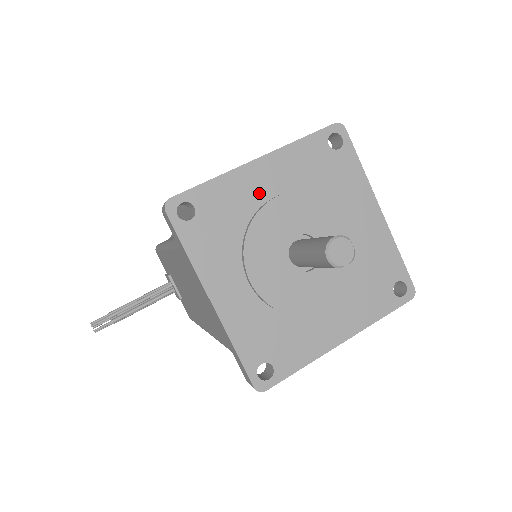
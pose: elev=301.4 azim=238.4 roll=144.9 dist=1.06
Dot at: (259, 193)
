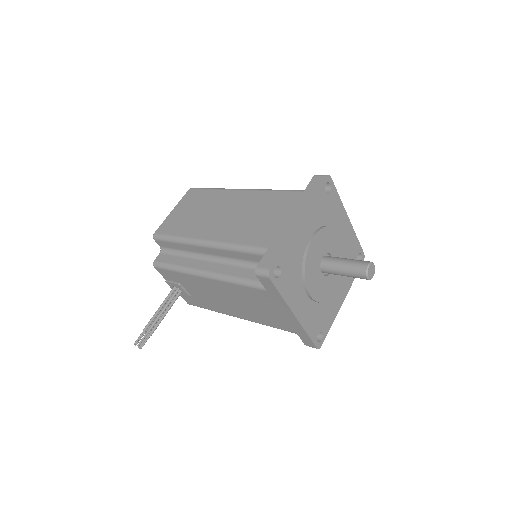
Dot at: (304, 241)
